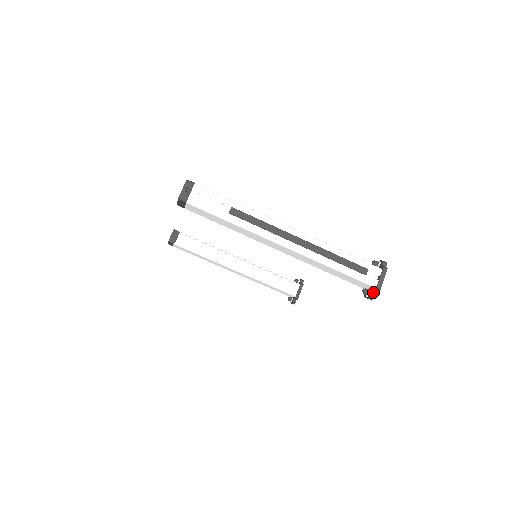
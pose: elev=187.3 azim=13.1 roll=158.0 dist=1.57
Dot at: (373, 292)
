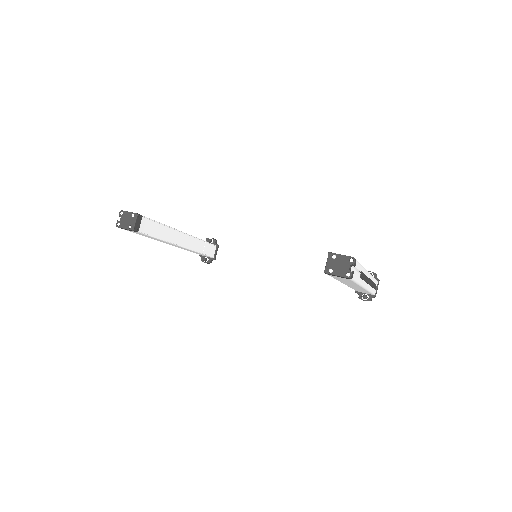
Dot at: occluded
